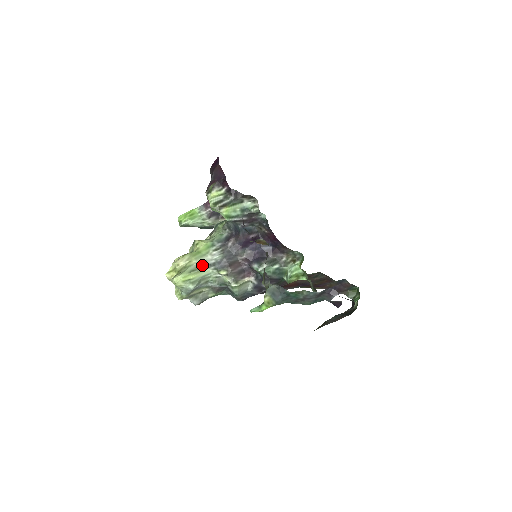
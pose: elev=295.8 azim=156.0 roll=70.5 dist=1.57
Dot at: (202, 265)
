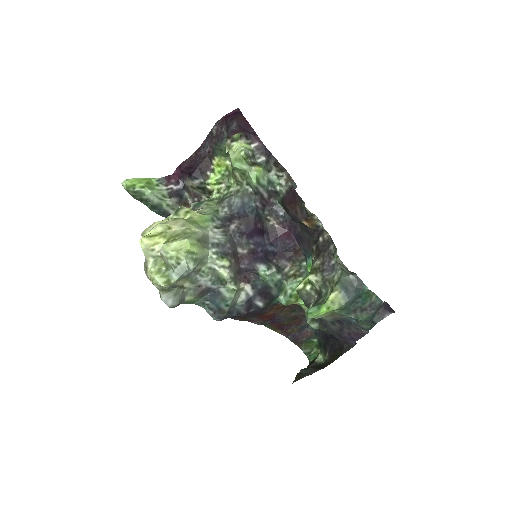
Dot at: (205, 239)
